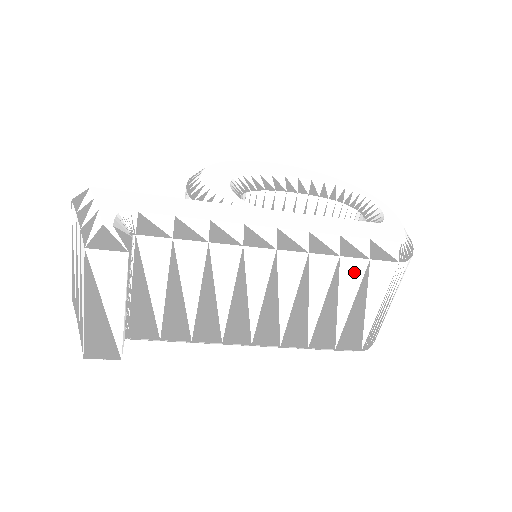
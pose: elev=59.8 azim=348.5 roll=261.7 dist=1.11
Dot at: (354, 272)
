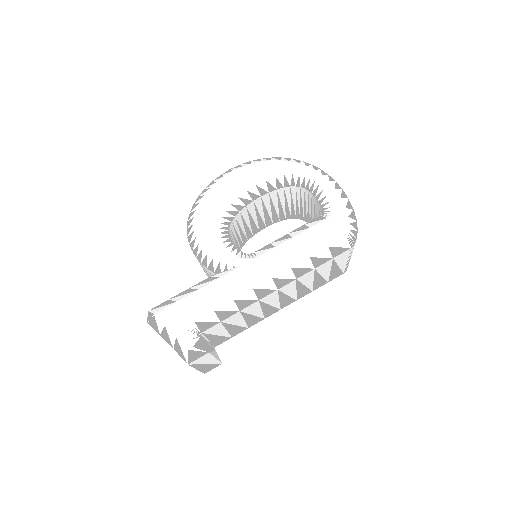
Dot at: (326, 266)
